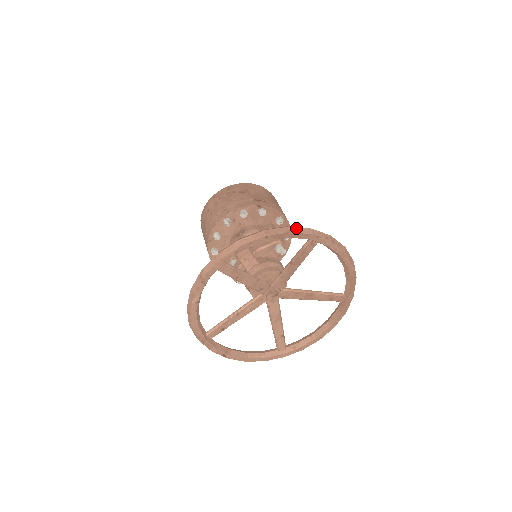
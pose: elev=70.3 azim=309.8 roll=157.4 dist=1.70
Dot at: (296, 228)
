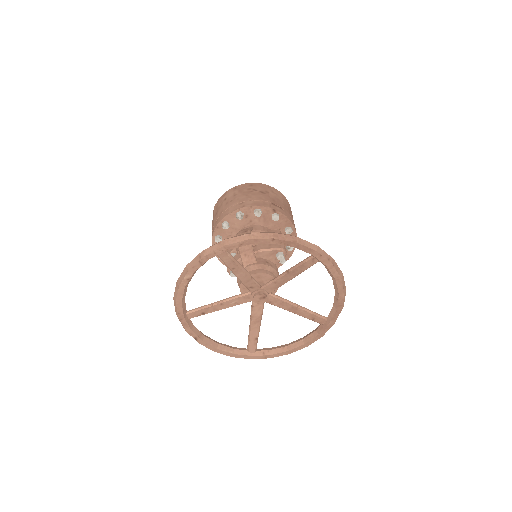
Dot at: (304, 240)
